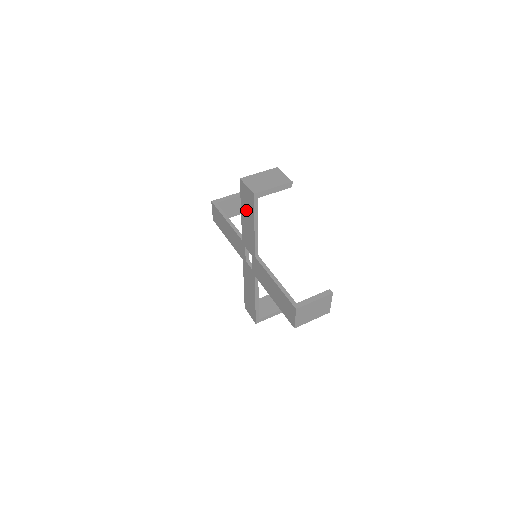
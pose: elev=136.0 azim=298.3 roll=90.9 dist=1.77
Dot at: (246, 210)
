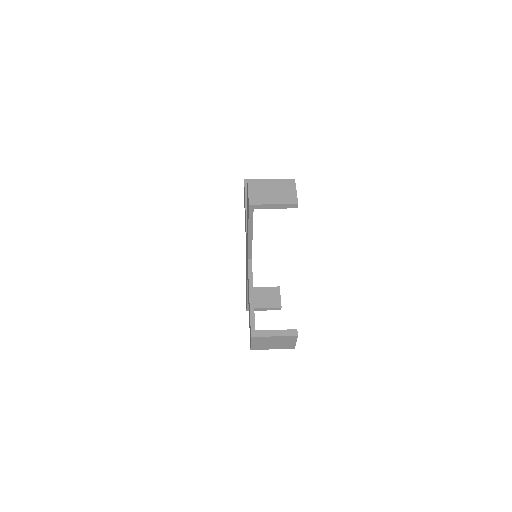
Dot at: occluded
